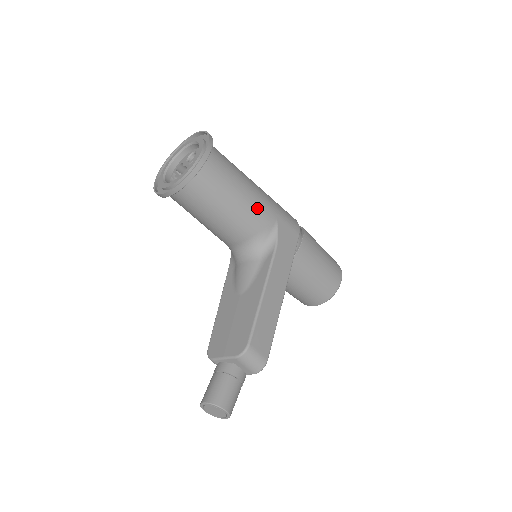
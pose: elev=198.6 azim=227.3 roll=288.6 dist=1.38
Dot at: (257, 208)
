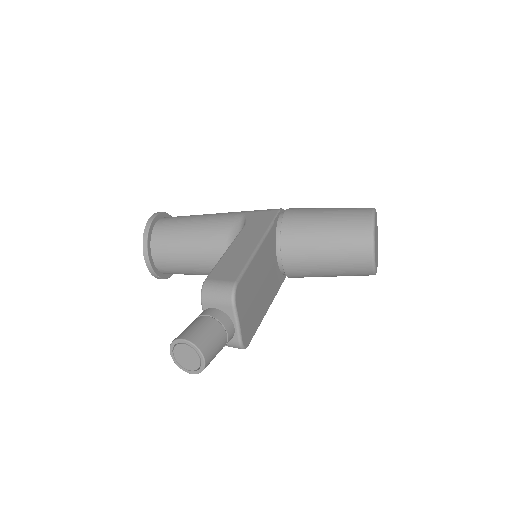
Dot at: (218, 219)
